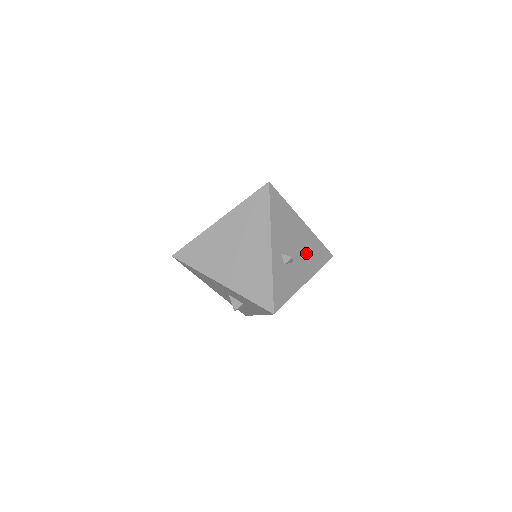
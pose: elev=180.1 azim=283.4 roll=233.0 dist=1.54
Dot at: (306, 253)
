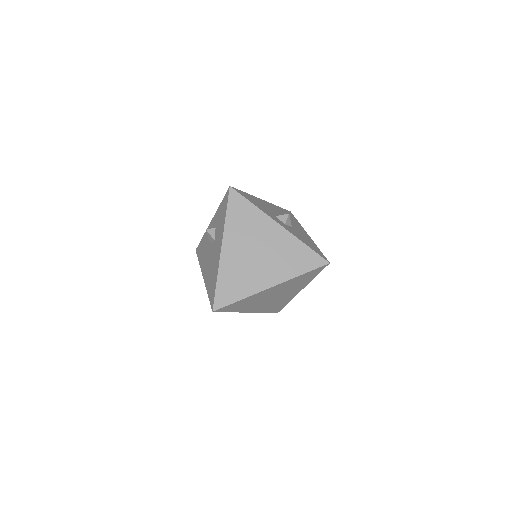
Dot at: occluded
